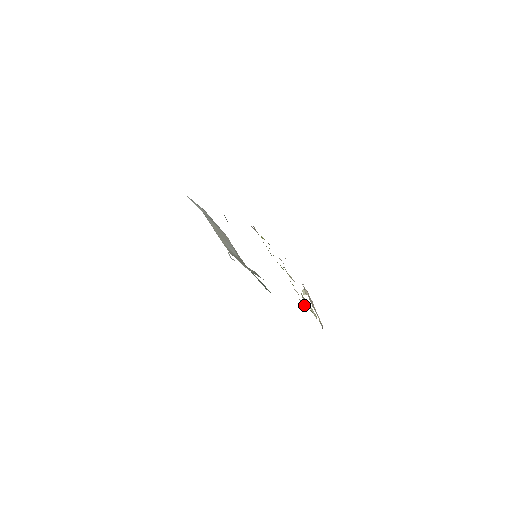
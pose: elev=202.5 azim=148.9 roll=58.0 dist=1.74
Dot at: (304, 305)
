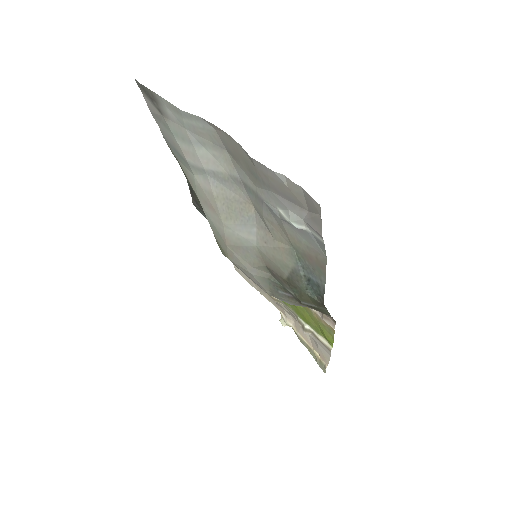
Dot at: (333, 326)
